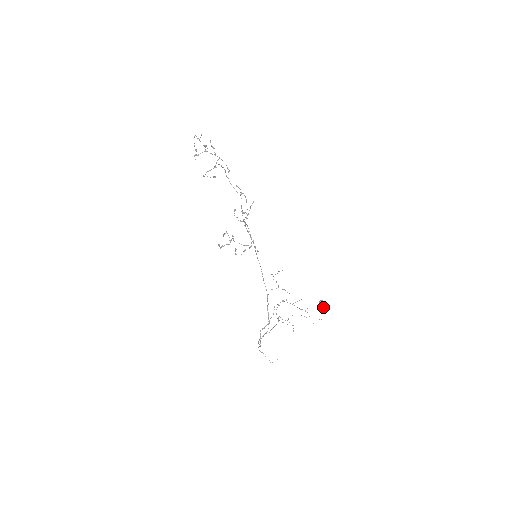
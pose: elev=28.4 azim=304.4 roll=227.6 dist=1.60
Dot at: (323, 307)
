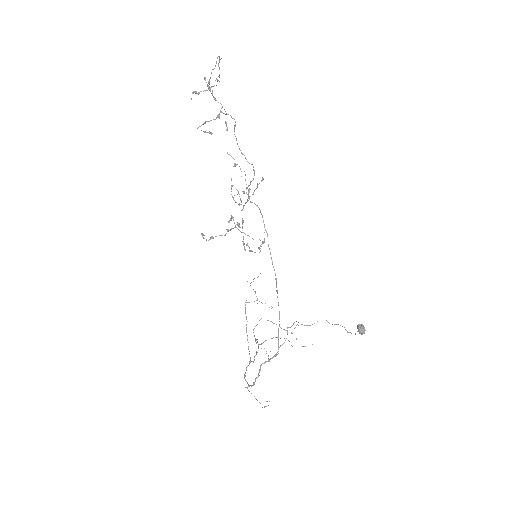
Dot at: occluded
